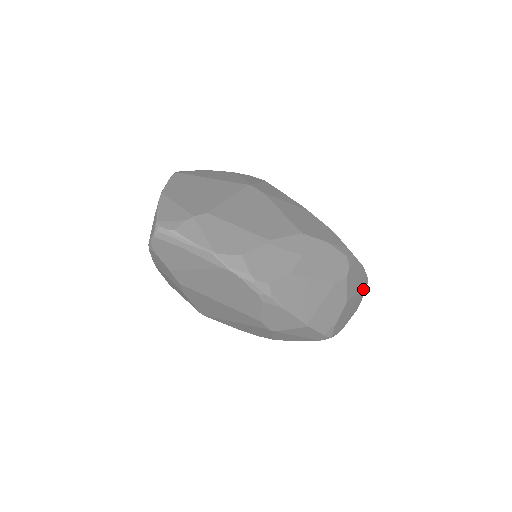
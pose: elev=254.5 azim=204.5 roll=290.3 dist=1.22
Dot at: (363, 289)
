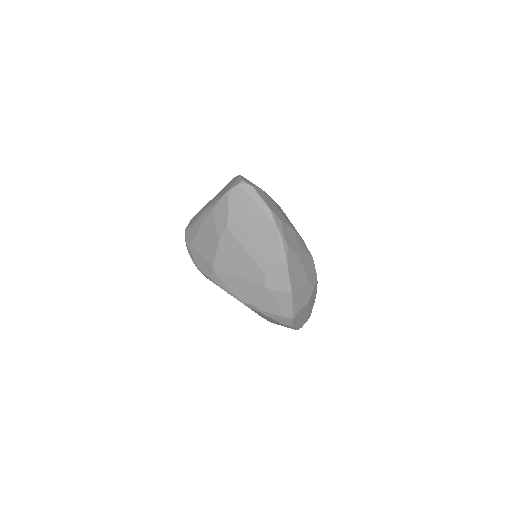
Dot at: occluded
